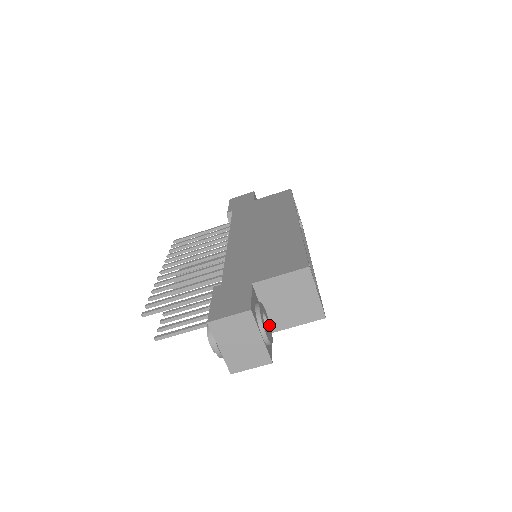
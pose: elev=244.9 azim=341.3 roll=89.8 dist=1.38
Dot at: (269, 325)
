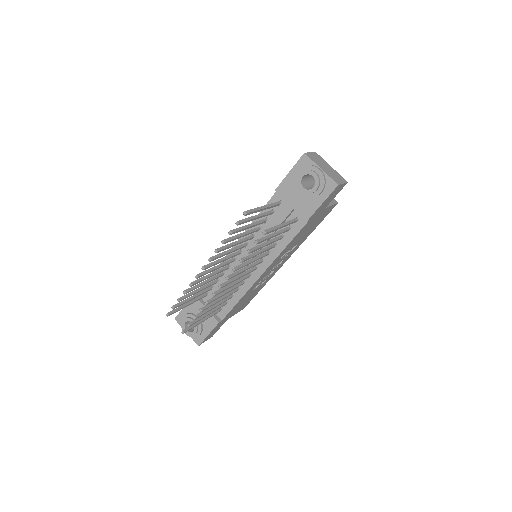
Dot at: occluded
